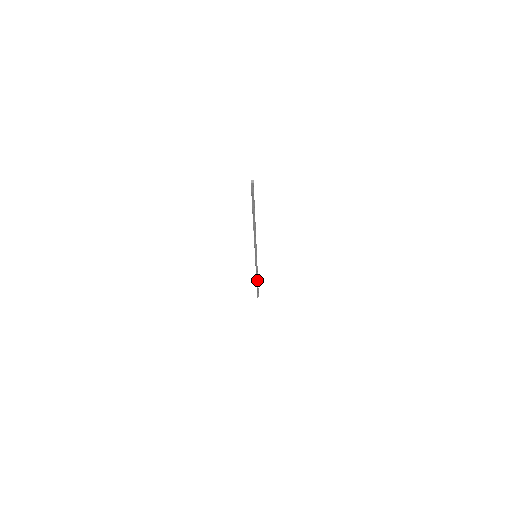
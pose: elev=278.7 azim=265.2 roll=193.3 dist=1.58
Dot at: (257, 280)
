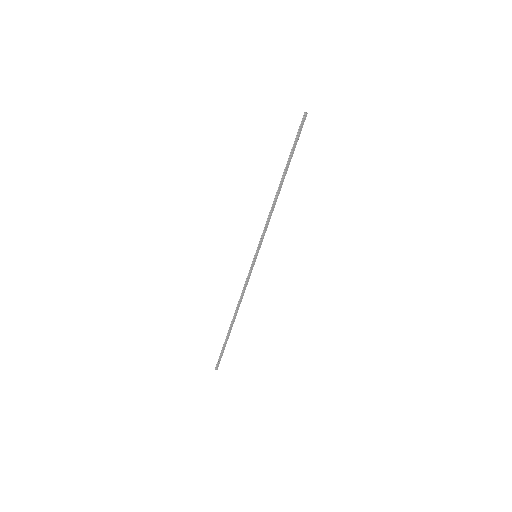
Dot at: (234, 318)
